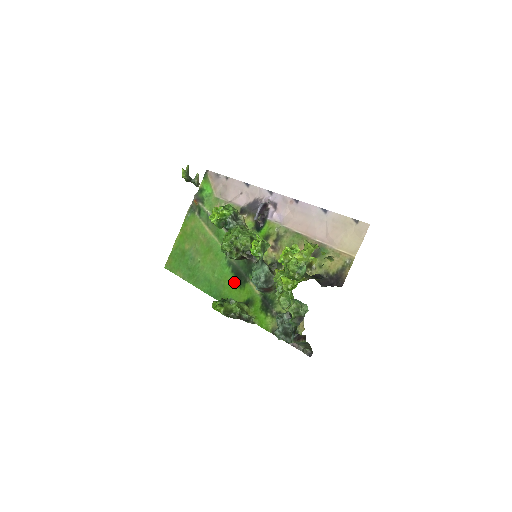
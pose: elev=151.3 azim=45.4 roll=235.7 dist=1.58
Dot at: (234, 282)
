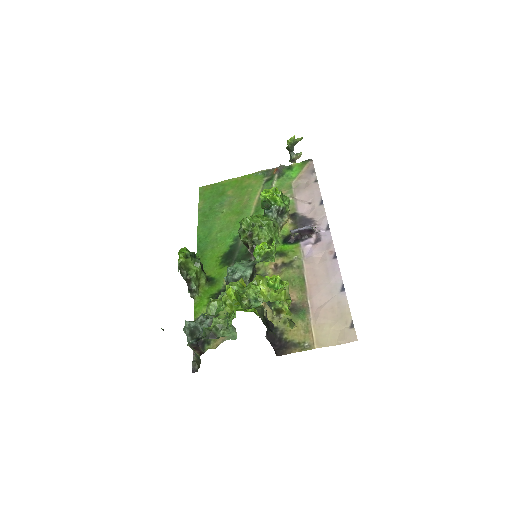
Dot at: (222, 255)
